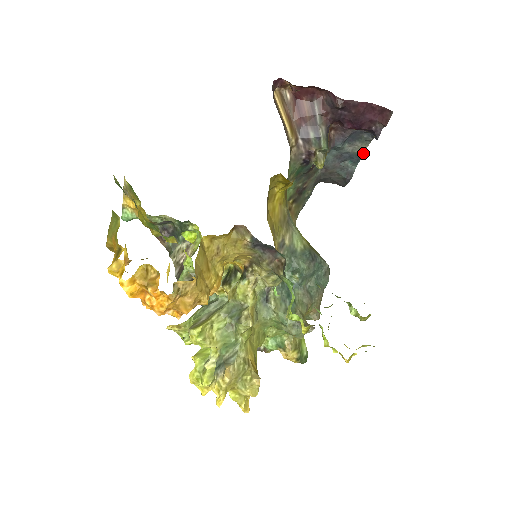
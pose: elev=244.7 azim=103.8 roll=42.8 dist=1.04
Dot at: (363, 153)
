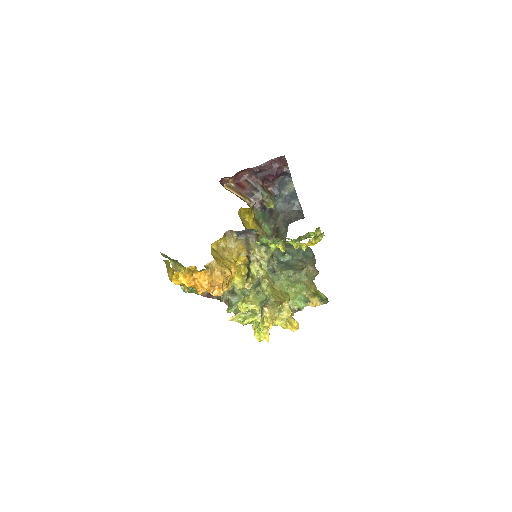
Dot at: (295, 190)
